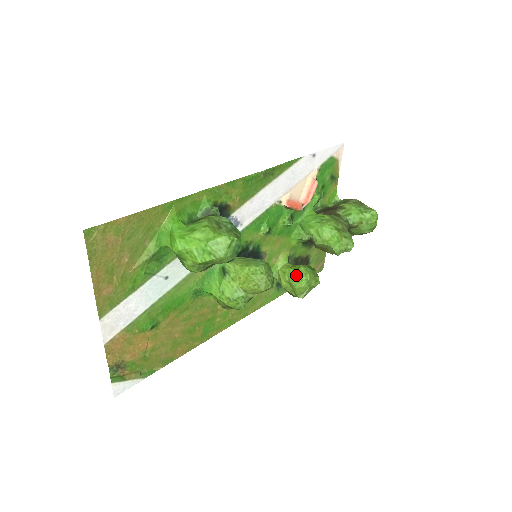
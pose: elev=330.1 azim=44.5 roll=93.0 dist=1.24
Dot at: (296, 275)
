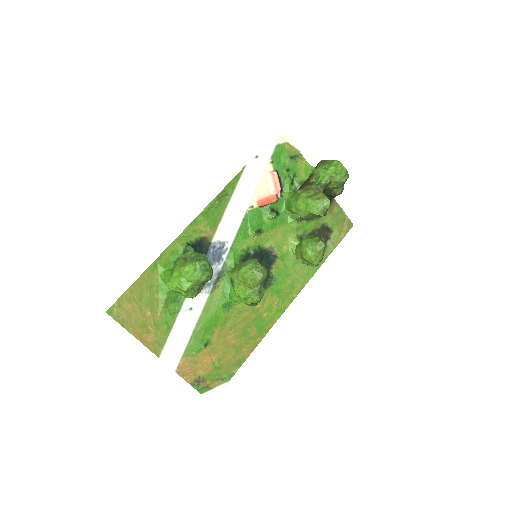
Dot at: (302, 250)
